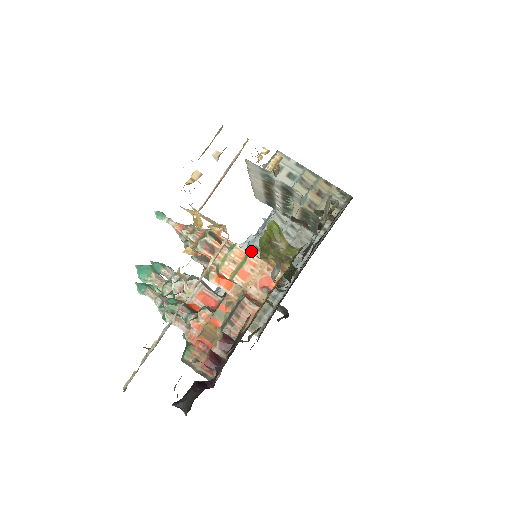
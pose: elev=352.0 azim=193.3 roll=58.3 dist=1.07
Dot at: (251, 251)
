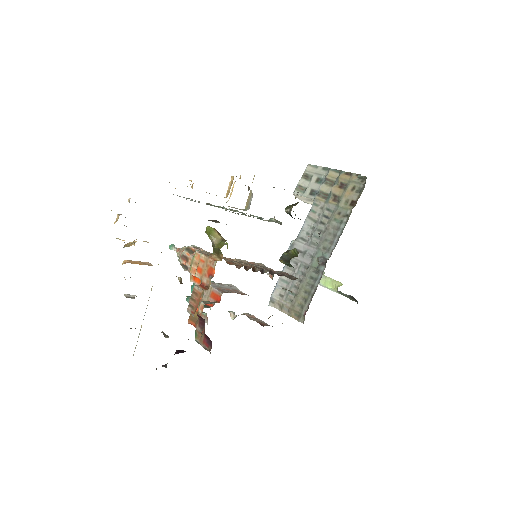
Dot at: occluded
